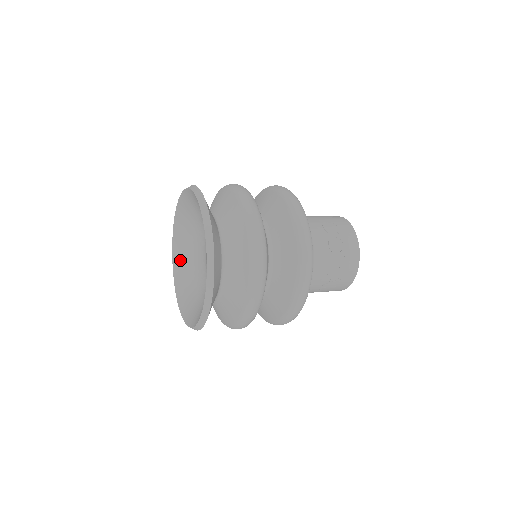
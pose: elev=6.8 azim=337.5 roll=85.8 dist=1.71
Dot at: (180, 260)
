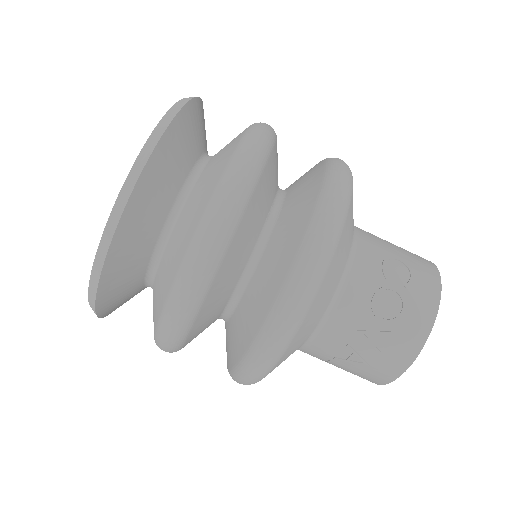
Dot at: occluded
